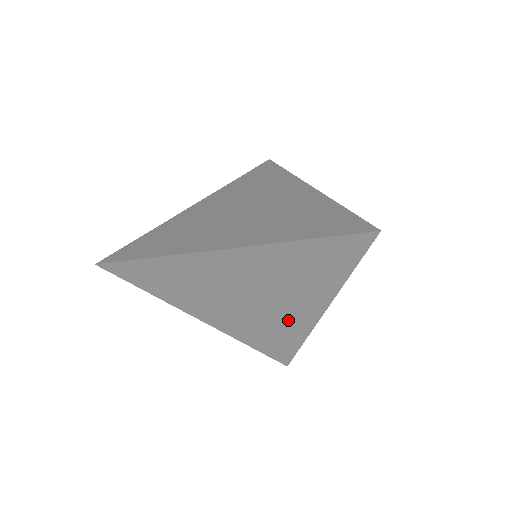
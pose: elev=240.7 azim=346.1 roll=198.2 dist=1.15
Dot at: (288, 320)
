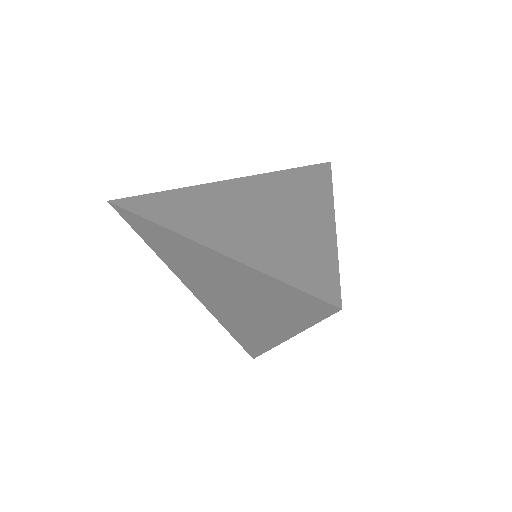
Dot at: (256, 327)
